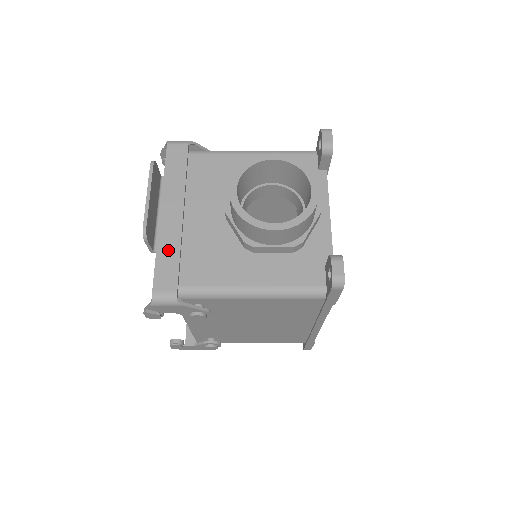
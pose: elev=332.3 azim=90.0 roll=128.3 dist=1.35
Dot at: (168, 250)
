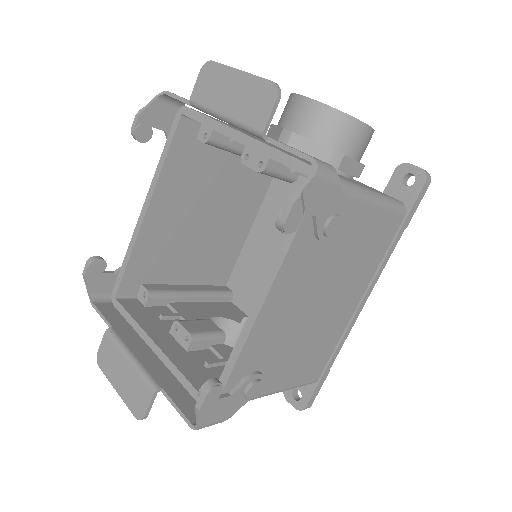
Dot at: (276, 140)
